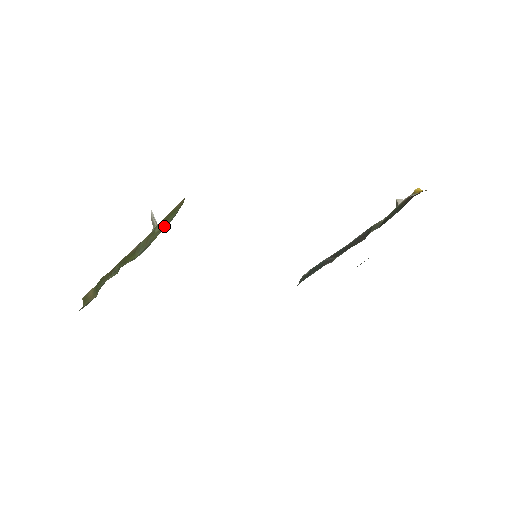
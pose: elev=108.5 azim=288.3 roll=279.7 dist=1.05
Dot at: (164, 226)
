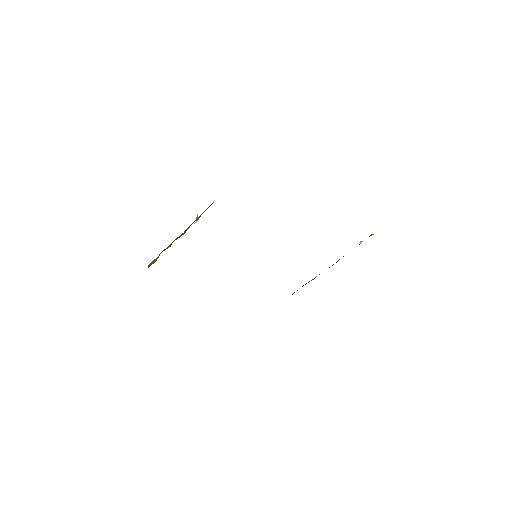
Dot at: occluded
